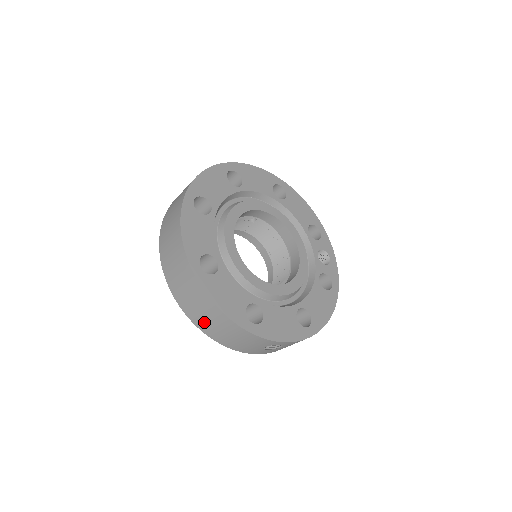
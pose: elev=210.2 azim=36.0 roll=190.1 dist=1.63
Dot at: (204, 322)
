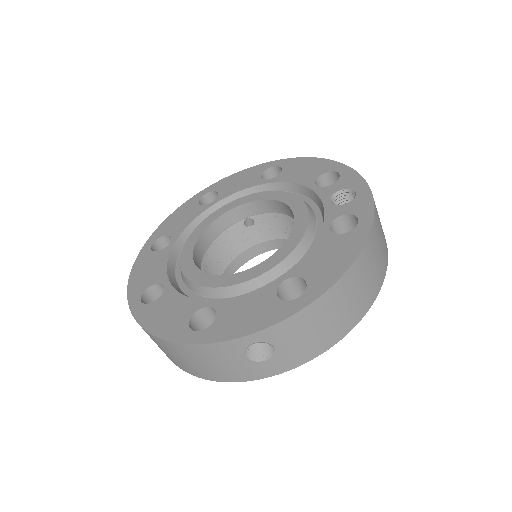
Dot at: (176, 361)
